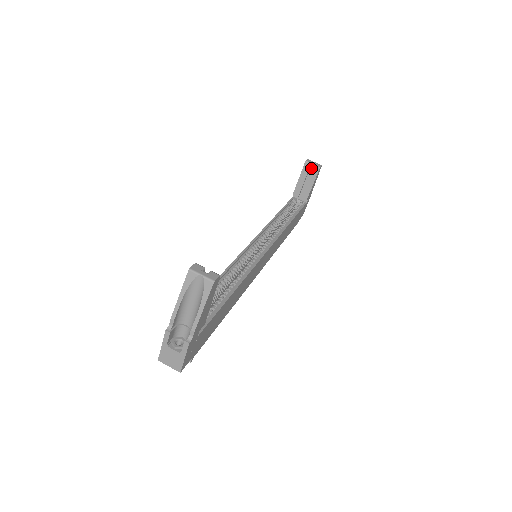
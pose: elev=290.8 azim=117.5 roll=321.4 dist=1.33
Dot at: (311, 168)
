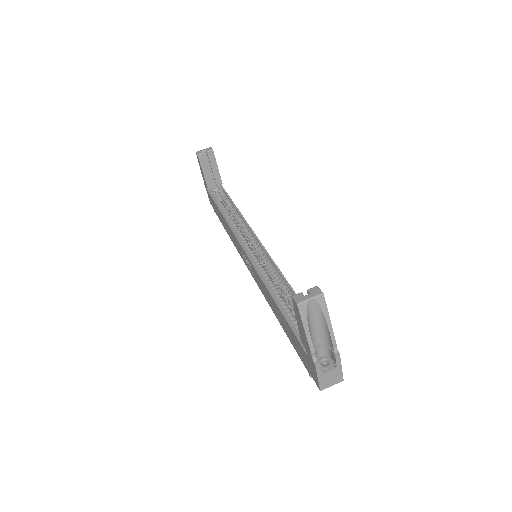
Dot at: (205, 156)
